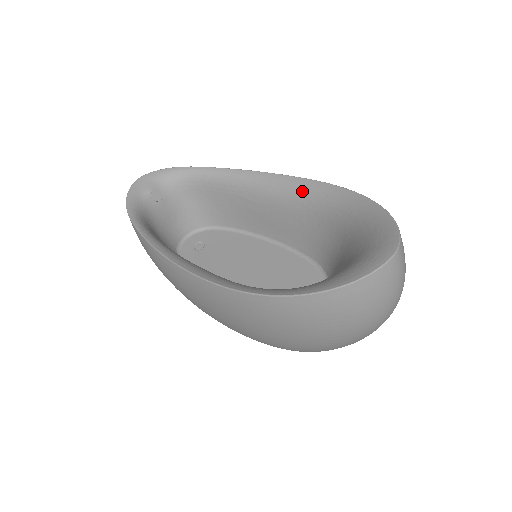
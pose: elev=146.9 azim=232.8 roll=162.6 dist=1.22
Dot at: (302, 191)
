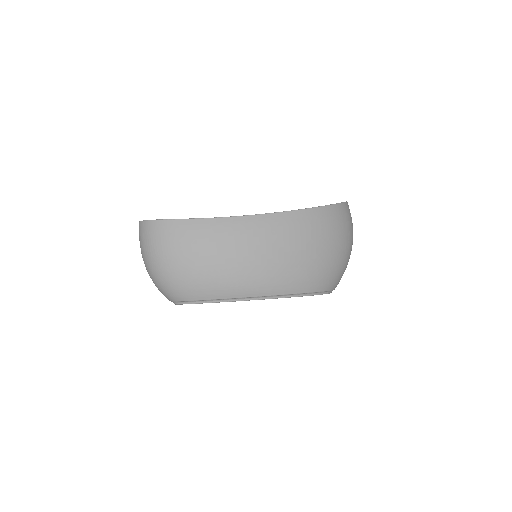
Dot at: occluded
